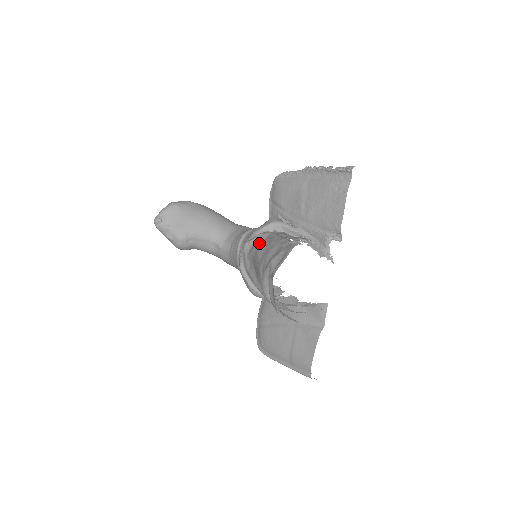
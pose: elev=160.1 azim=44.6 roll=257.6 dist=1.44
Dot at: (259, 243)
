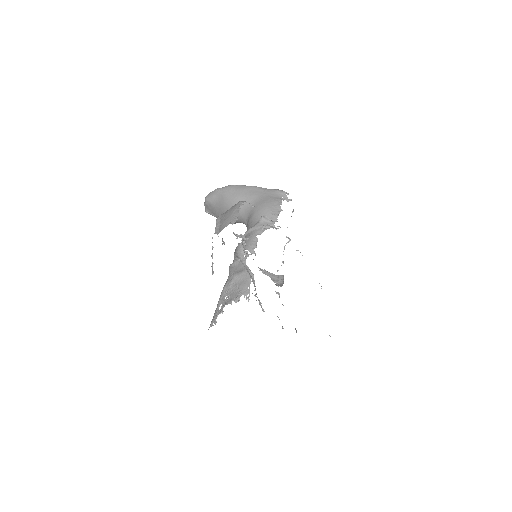
Dot at: occluded
